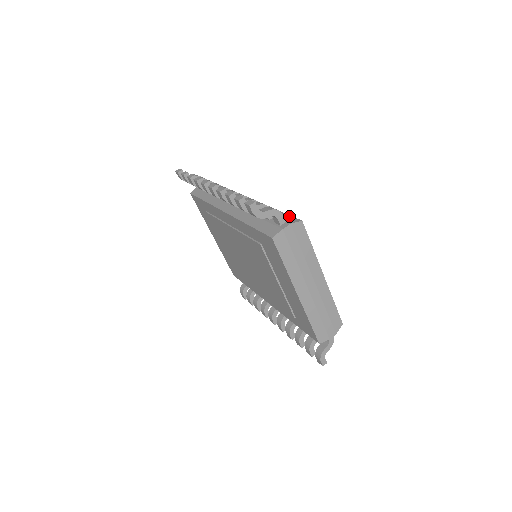
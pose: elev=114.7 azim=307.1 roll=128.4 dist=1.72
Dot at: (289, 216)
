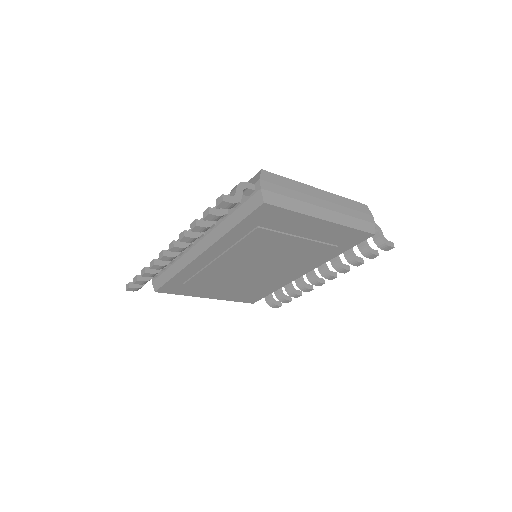
Dot at: occluded
